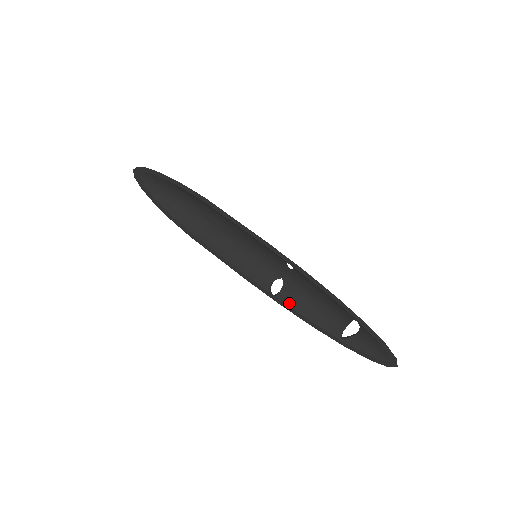
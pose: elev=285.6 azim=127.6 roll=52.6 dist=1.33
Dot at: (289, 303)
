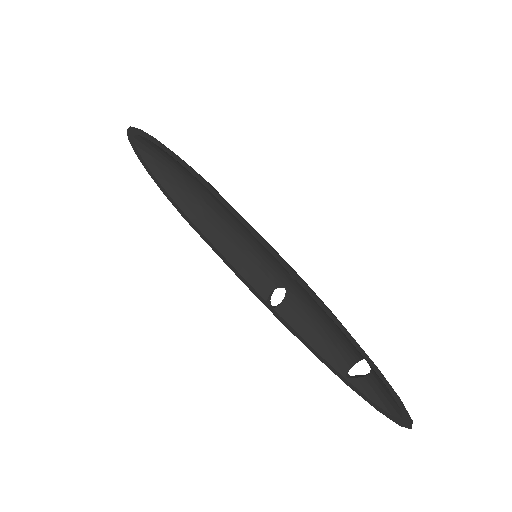
Dot at: (289, 320)
